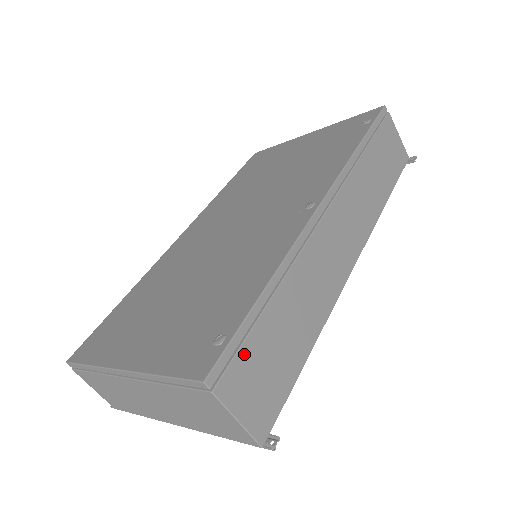
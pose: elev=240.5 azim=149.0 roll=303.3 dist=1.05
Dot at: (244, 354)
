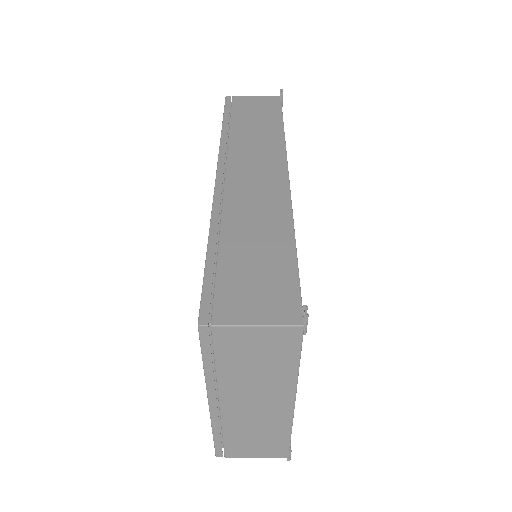
Dot at: (223, 287)
